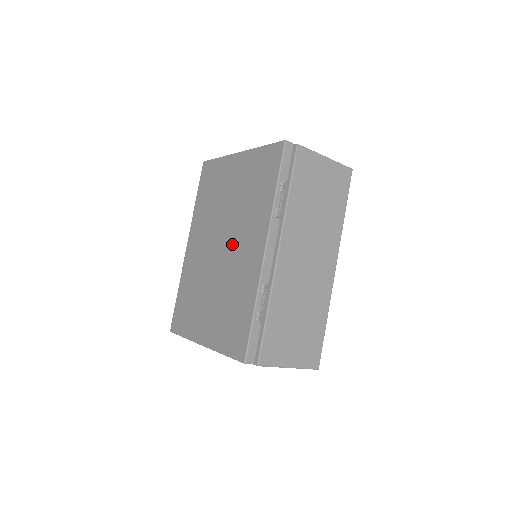
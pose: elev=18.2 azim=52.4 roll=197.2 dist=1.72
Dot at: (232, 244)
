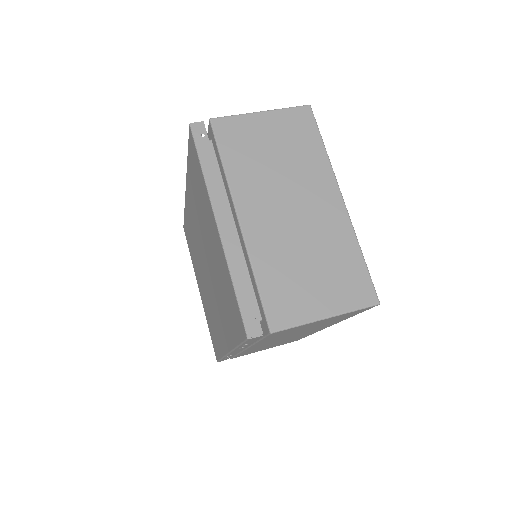
Dot at: (212, 289)
